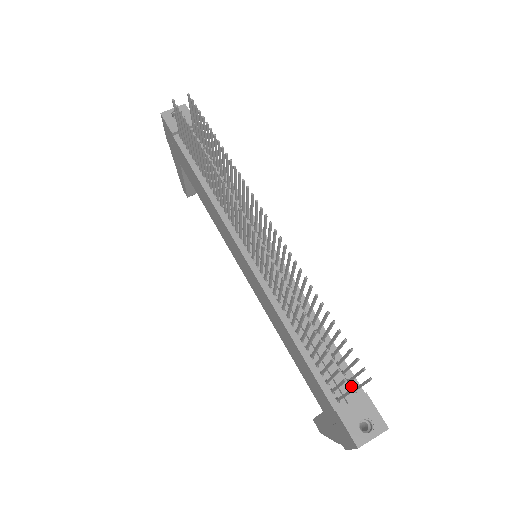
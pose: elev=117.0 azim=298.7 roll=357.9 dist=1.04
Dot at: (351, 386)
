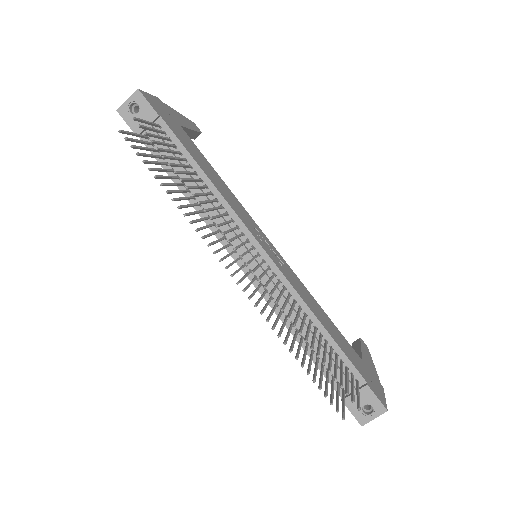
Dot at: (354, 378)
